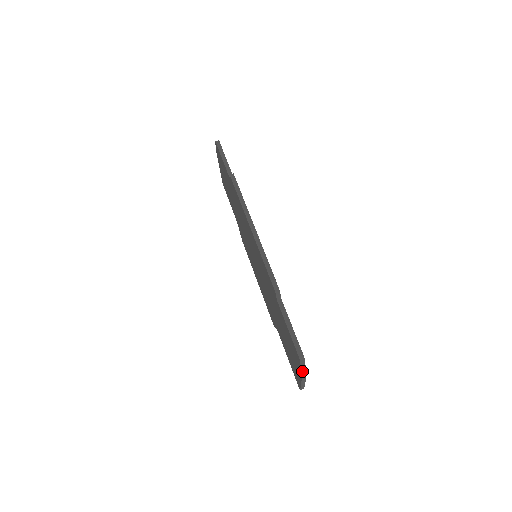
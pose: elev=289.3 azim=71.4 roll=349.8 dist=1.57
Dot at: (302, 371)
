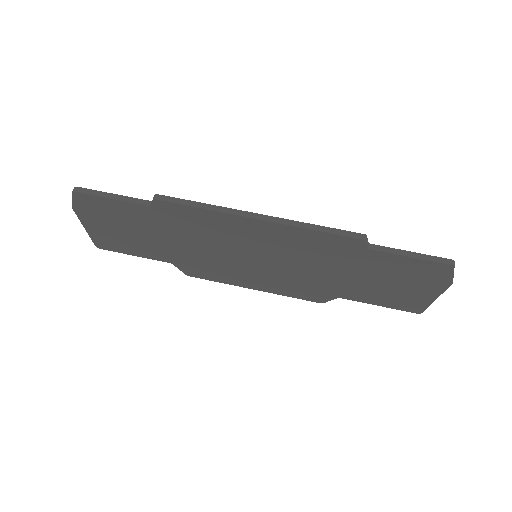
Dot at: occluded
